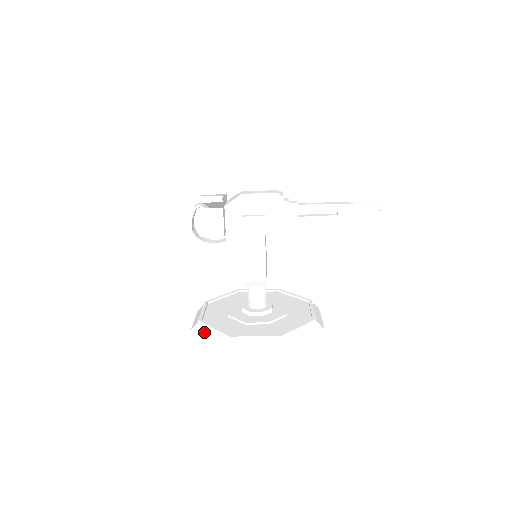
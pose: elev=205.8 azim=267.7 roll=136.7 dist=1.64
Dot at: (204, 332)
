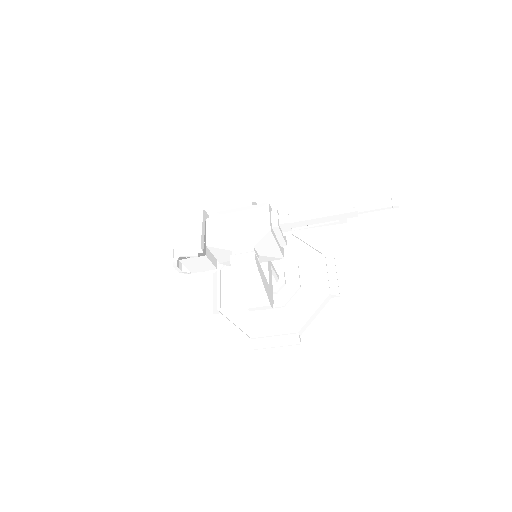
Dot at: occluded
